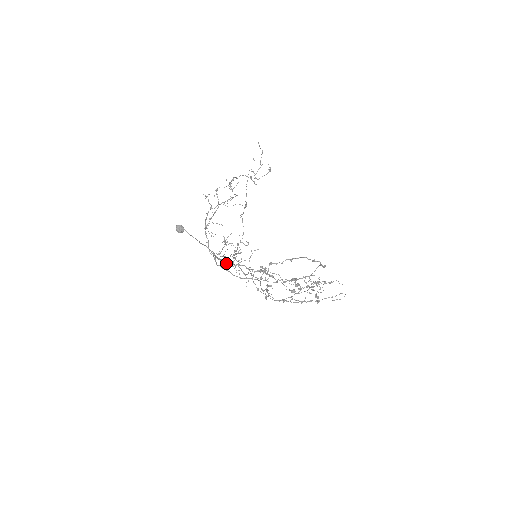
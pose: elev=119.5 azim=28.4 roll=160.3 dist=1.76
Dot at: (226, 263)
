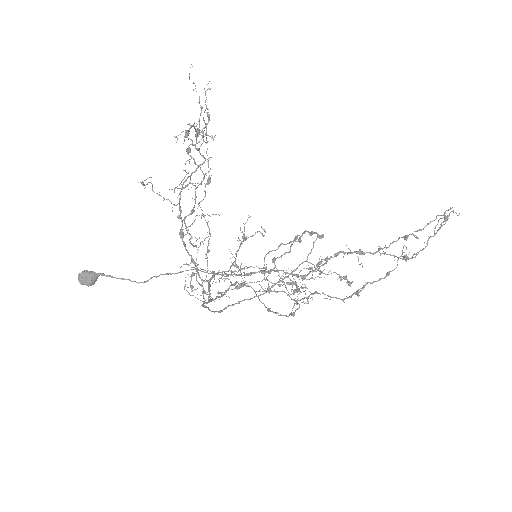
Dot at: occluded
